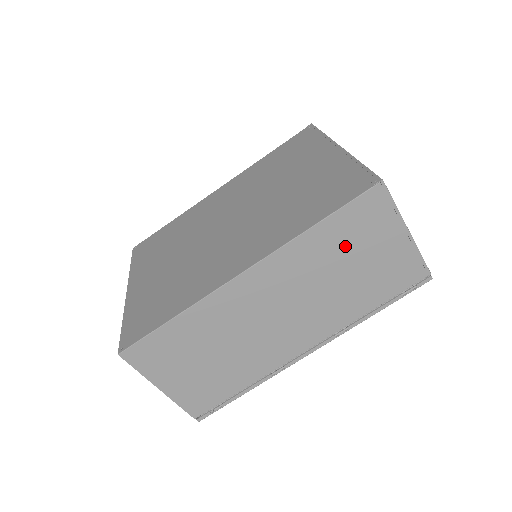
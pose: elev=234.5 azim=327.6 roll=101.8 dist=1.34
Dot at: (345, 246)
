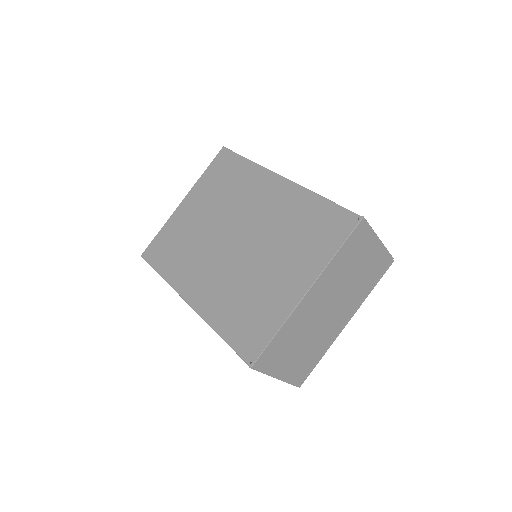
Dot at: occluded
